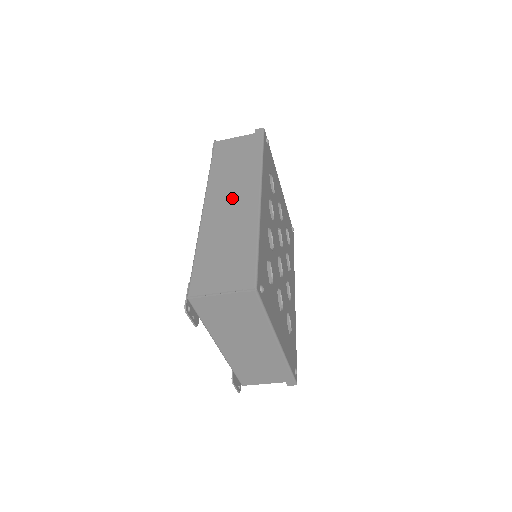
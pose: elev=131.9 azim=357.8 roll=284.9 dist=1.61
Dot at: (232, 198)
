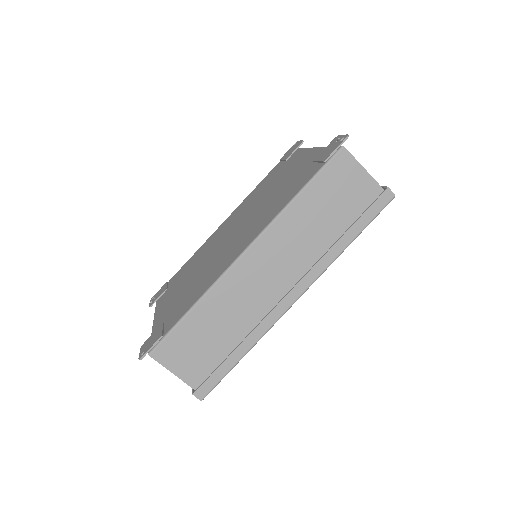
Dot at: (275, 273)
